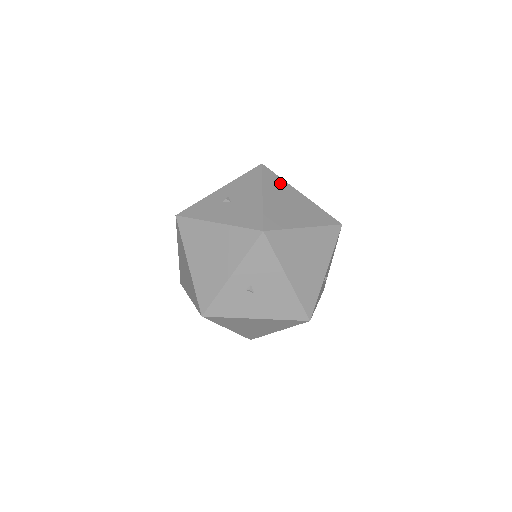
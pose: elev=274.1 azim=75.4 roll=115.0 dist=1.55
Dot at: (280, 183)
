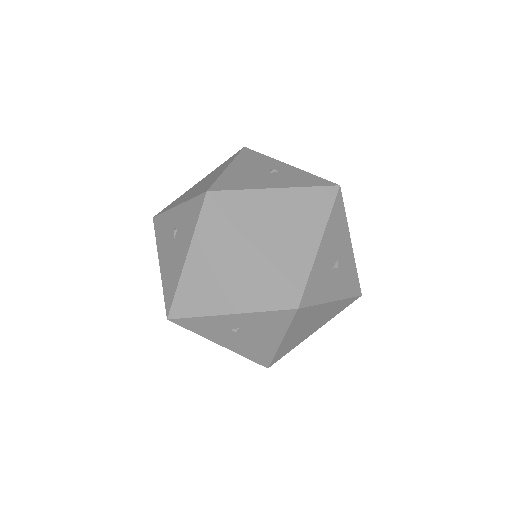
Dot at: (311, 313)
